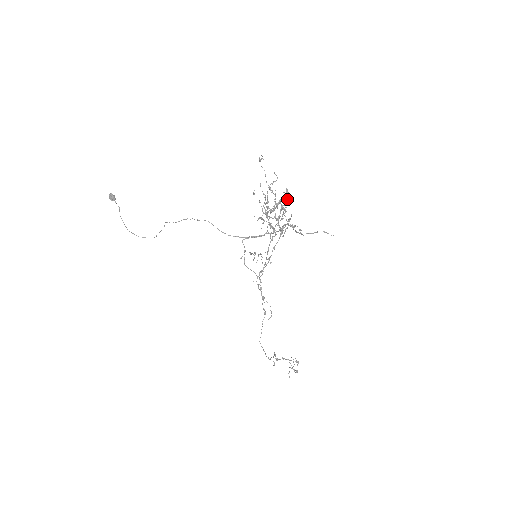
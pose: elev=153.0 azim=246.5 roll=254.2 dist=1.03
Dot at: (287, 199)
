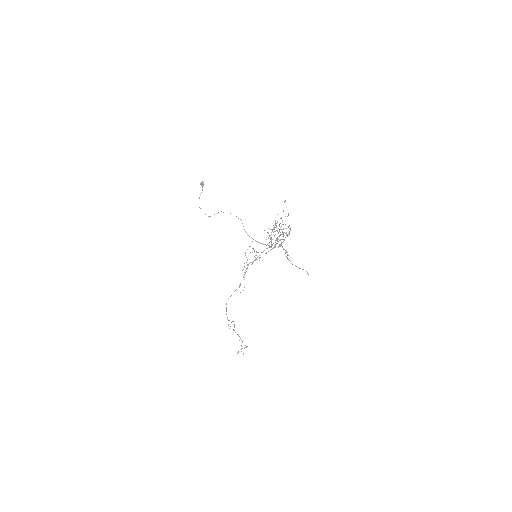
Dot at: occluded
